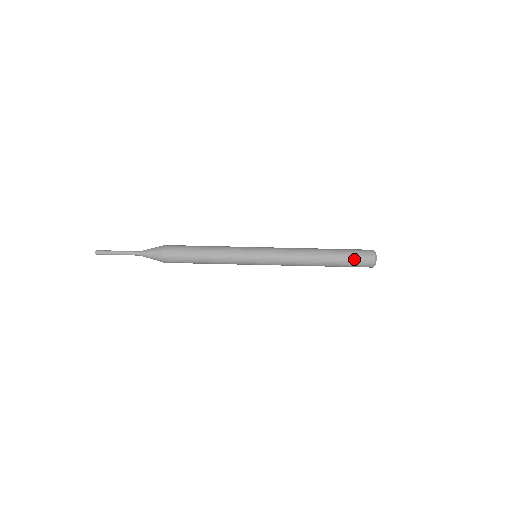
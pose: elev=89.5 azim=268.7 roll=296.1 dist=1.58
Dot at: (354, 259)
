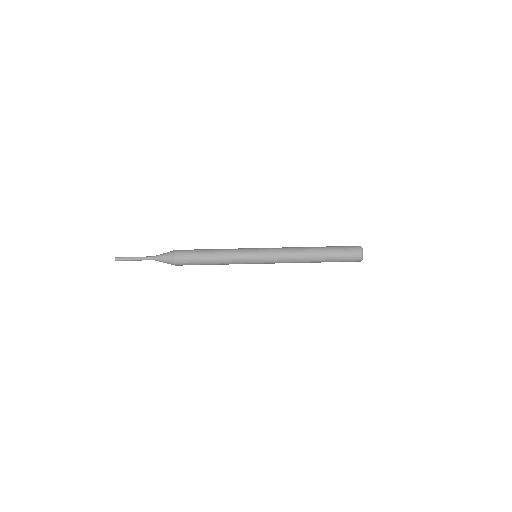
Dot at: (343, 257)
